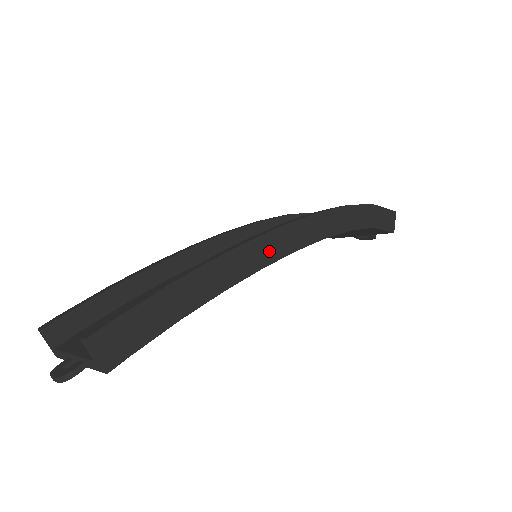
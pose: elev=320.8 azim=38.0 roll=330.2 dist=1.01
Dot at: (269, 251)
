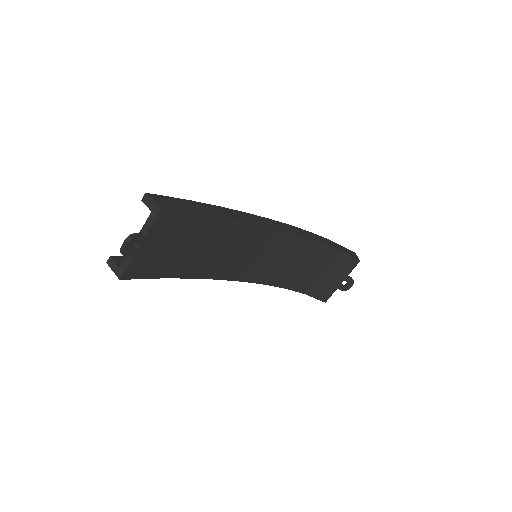
Dot at: (258, 222)
